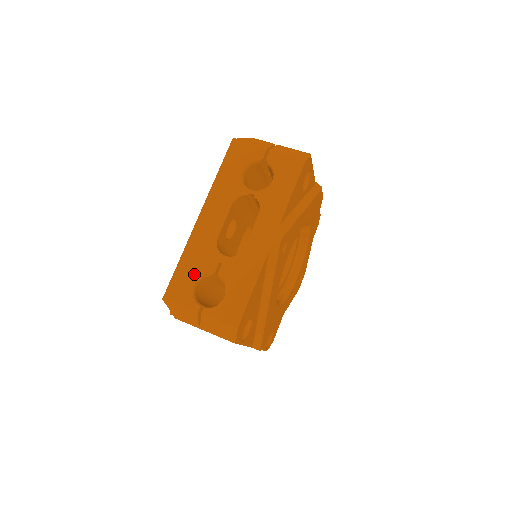
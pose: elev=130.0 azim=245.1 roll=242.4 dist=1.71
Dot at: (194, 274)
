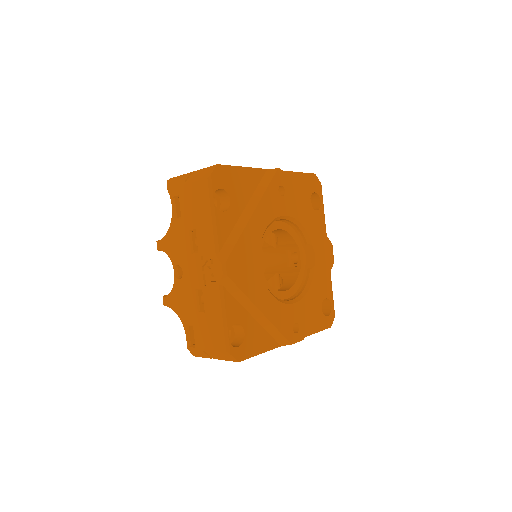
Dot at: occluded
